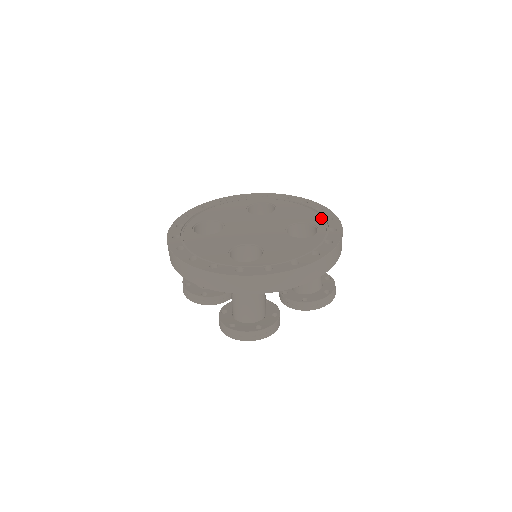
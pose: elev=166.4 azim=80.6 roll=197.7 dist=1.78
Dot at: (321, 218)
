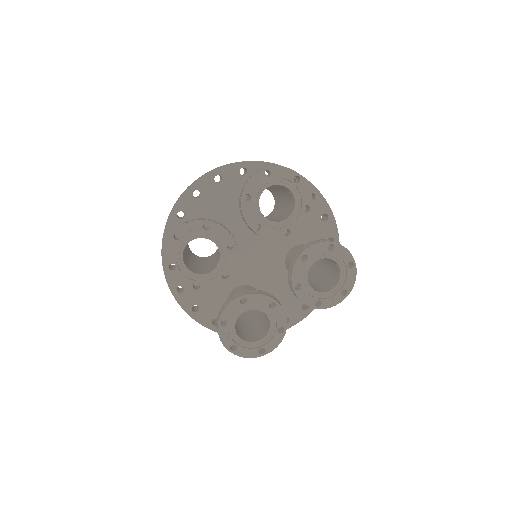
Dot at: occluded
